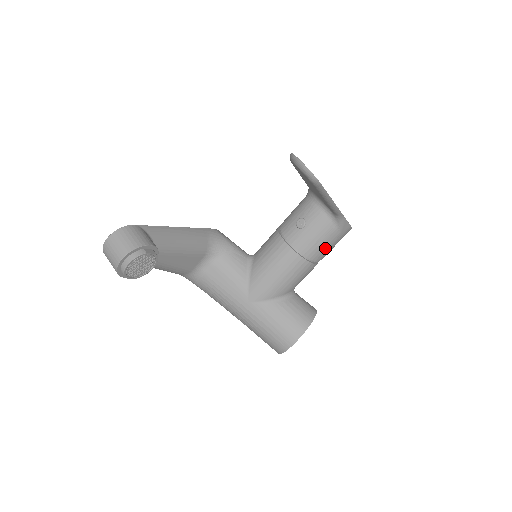
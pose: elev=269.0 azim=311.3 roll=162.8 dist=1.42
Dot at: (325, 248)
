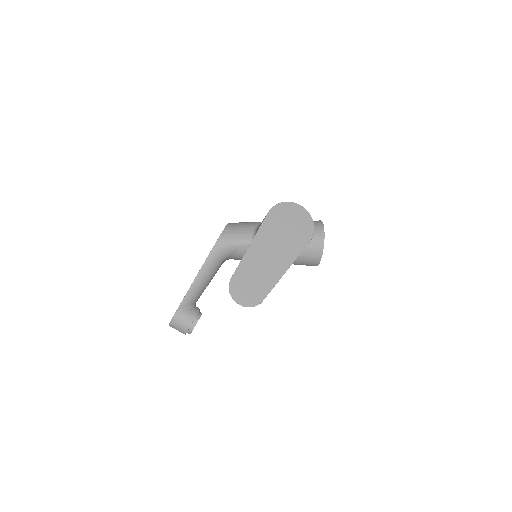
Dot at: occluded
